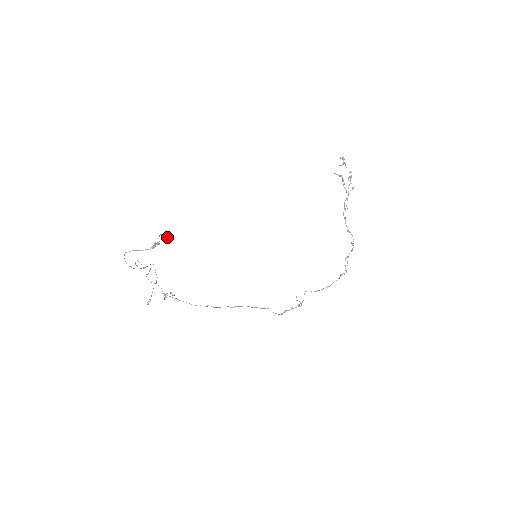
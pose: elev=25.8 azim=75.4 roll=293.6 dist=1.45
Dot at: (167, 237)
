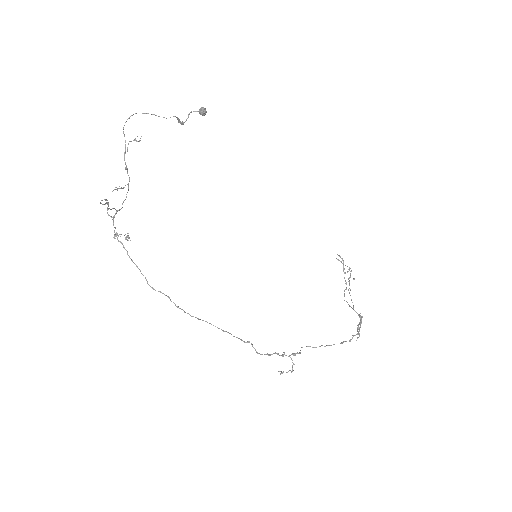
Dot at: (204, 109)
